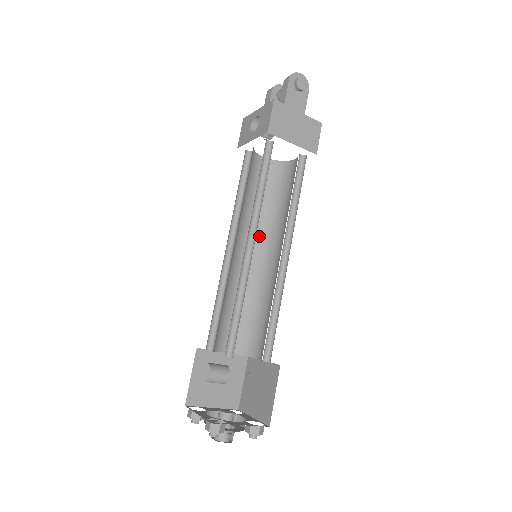
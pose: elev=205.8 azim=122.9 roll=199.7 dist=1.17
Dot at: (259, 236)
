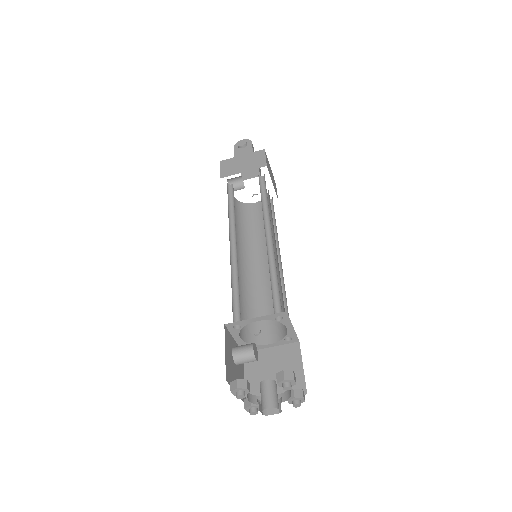
Dot at: occluded
